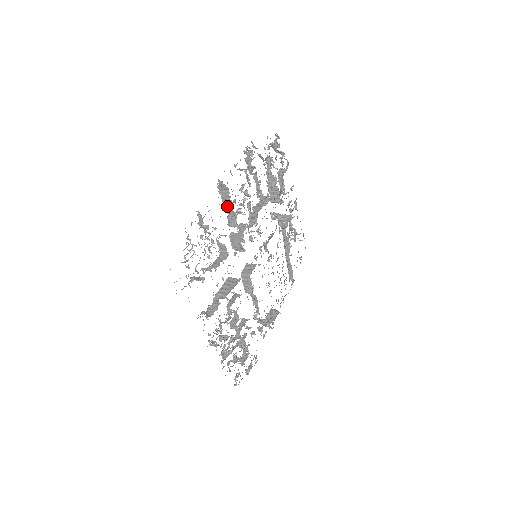
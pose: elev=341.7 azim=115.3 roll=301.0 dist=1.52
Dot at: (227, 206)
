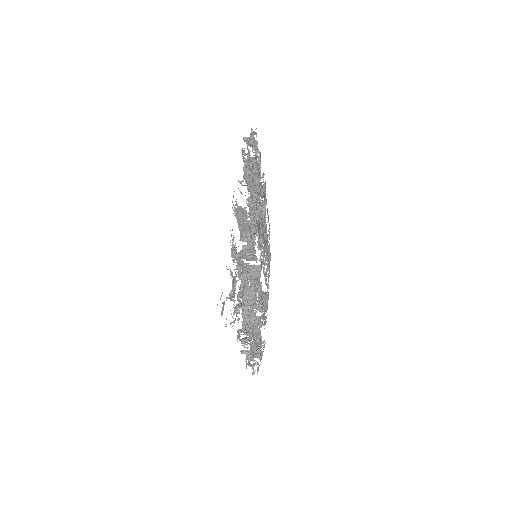
Dot at: (242, 225)
